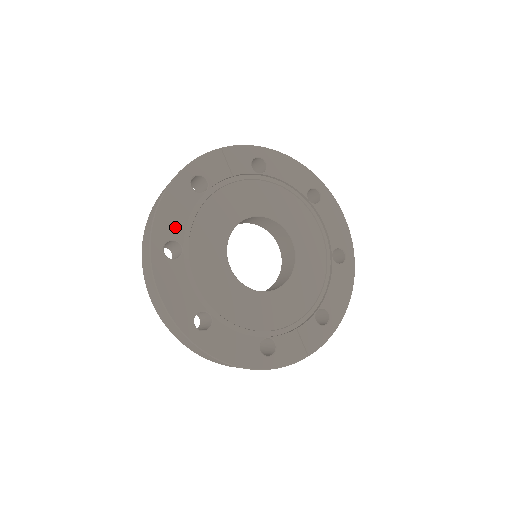
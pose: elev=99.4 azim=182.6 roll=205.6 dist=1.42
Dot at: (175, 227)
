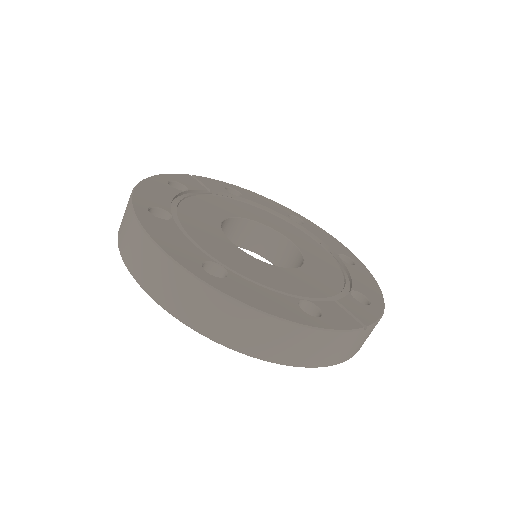
Dot at: (158, 201)
